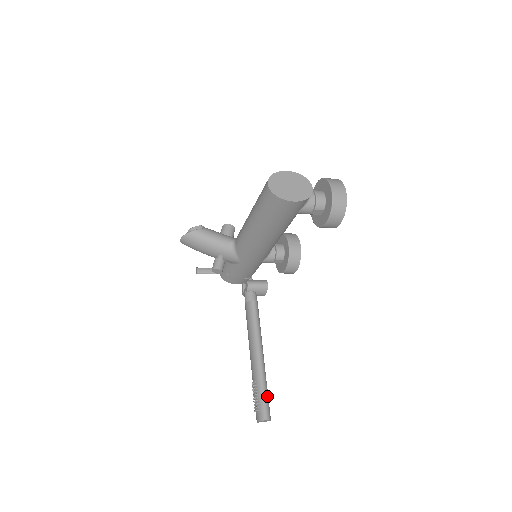
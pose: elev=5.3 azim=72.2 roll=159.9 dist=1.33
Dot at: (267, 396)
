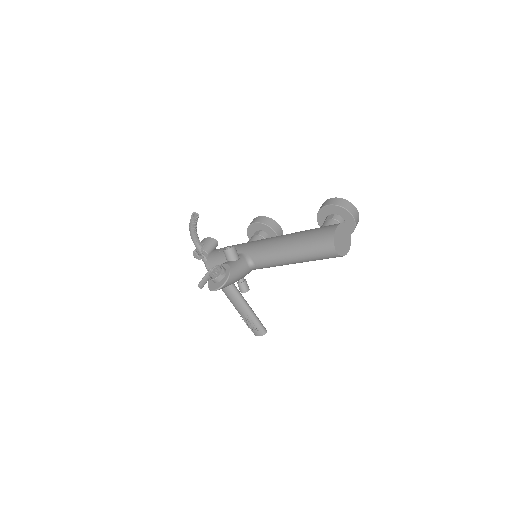
Dot at: (258, 319)
